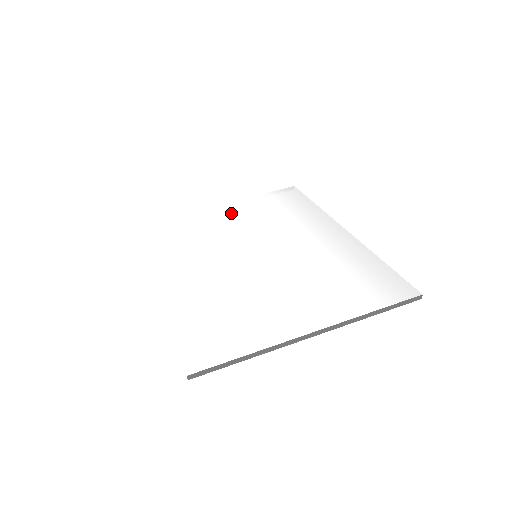
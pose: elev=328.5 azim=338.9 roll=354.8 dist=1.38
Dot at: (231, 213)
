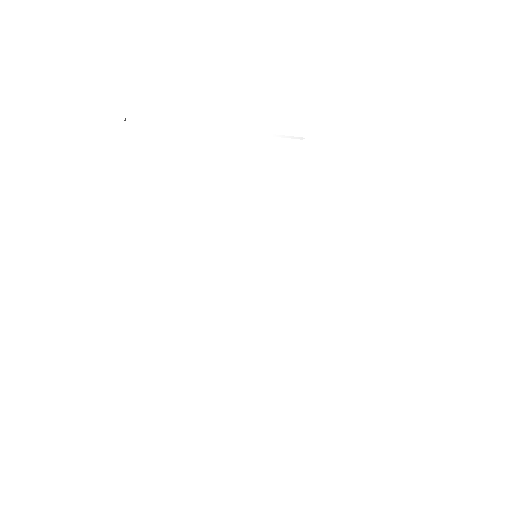
Dot at: (240, 158)
